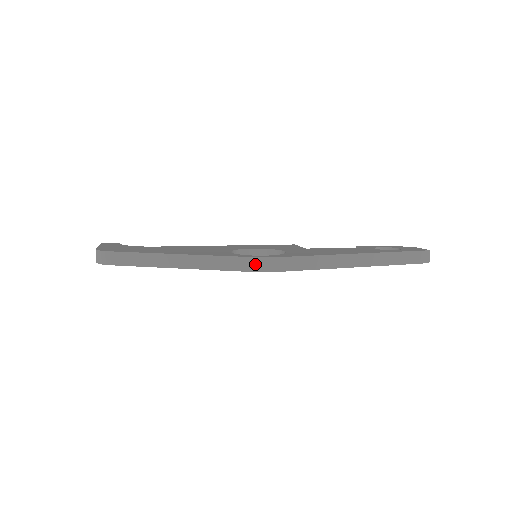
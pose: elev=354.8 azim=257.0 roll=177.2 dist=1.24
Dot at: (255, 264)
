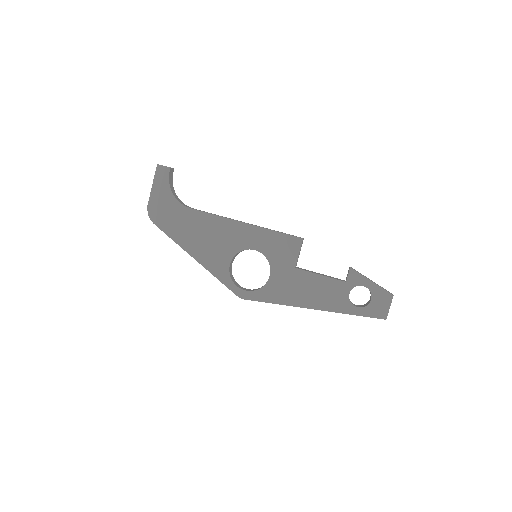
Dot at: (236, 293)
